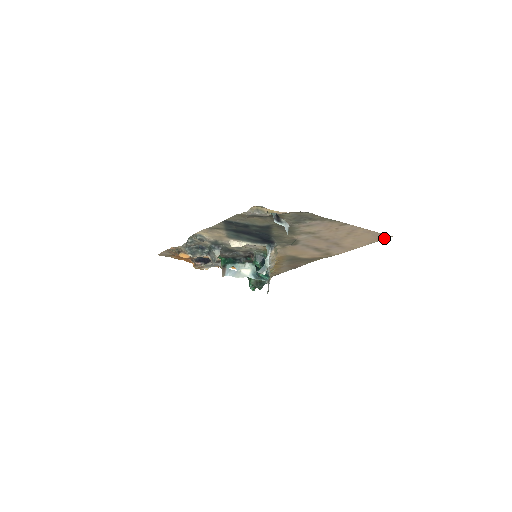
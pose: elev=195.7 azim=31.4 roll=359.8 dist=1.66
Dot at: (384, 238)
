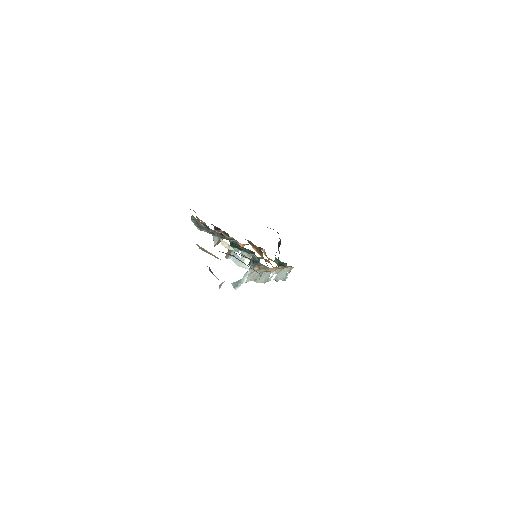
Dot at: occluded
